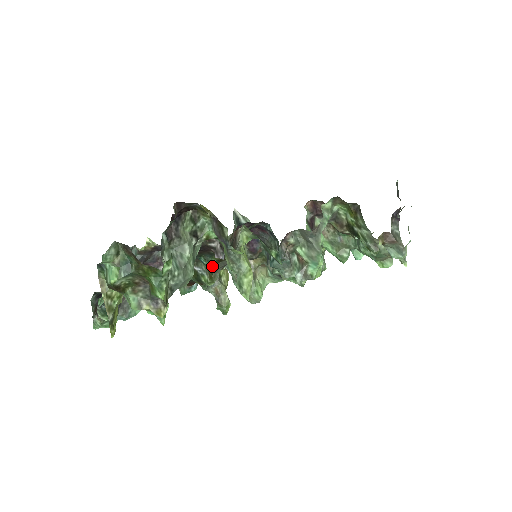
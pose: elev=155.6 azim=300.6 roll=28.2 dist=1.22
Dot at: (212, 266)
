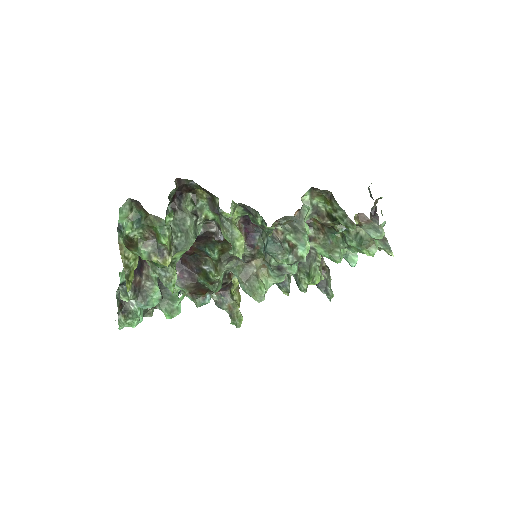
Dot at: (216, 255)
